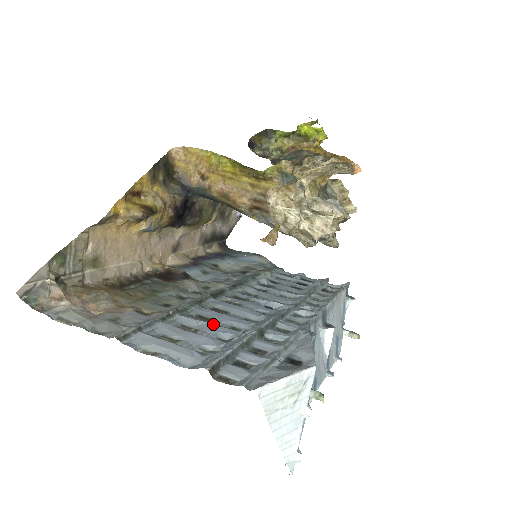
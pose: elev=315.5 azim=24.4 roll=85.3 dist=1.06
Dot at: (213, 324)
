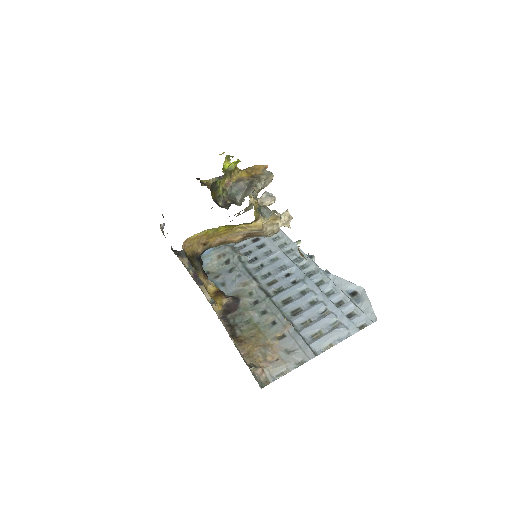
Dot at: (307, 310)
